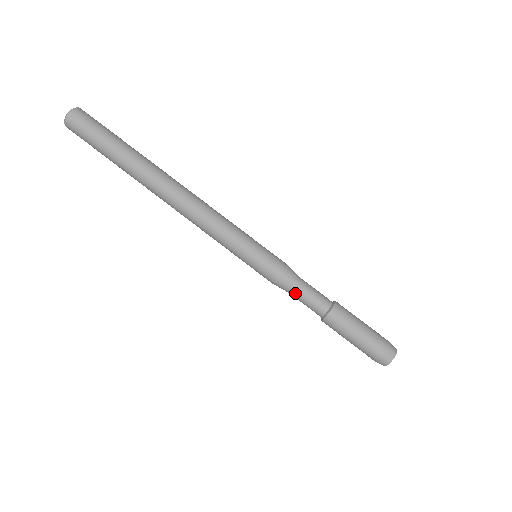
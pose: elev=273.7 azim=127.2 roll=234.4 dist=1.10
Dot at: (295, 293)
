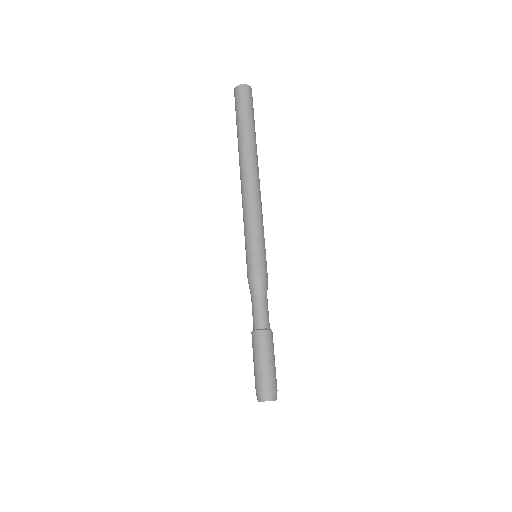
Dot at: (253, 299)
